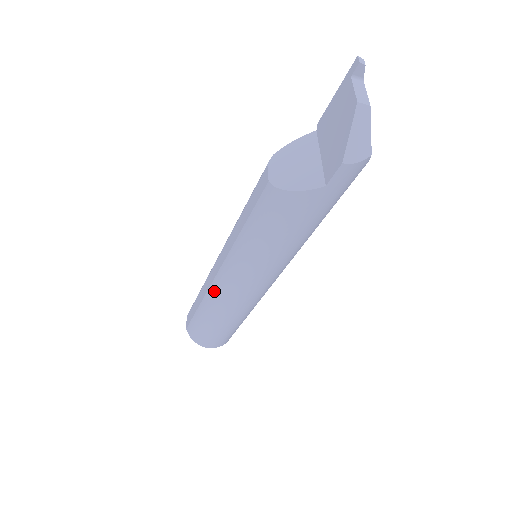
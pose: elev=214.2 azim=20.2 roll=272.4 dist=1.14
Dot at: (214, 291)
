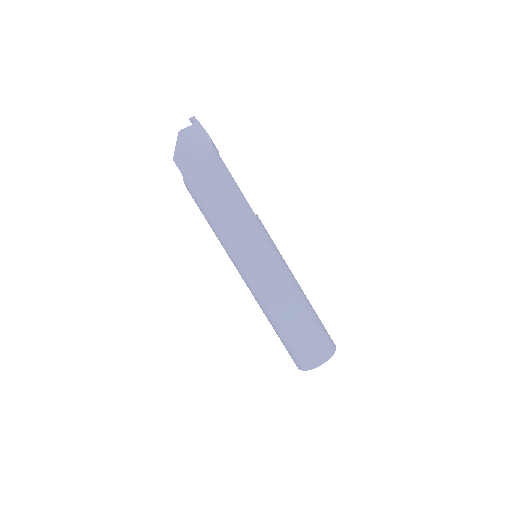
Dot at: occluded
